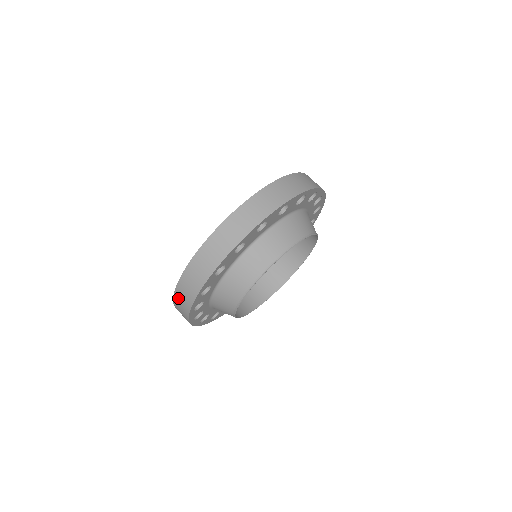
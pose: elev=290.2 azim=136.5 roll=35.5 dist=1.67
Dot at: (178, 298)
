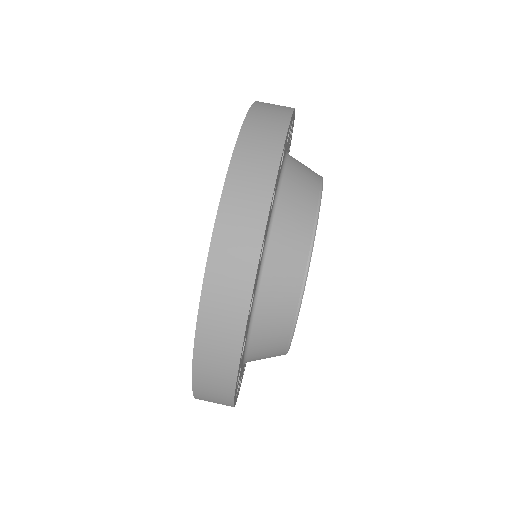
Dot at: (214, 296)
